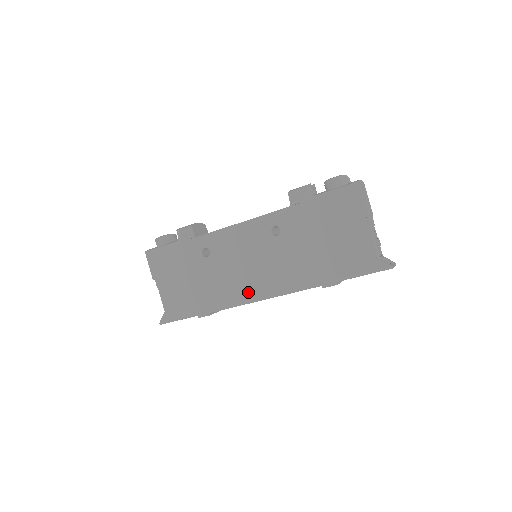
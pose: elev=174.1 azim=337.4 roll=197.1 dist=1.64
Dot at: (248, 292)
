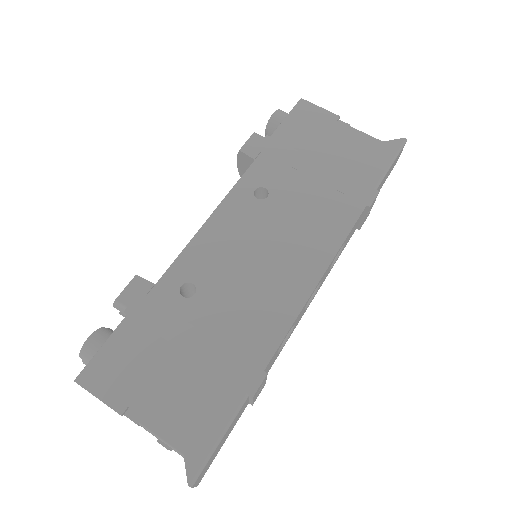
Dot at: (292, 288)
